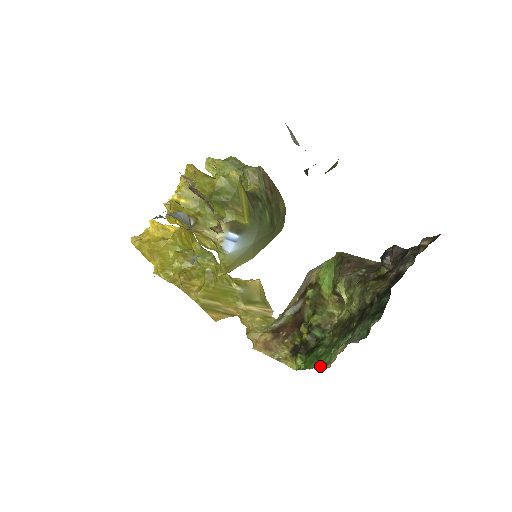
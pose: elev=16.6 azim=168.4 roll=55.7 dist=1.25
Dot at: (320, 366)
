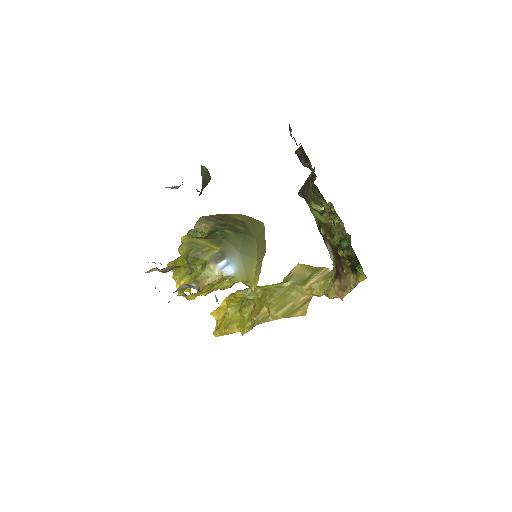
Dot at: occluded
